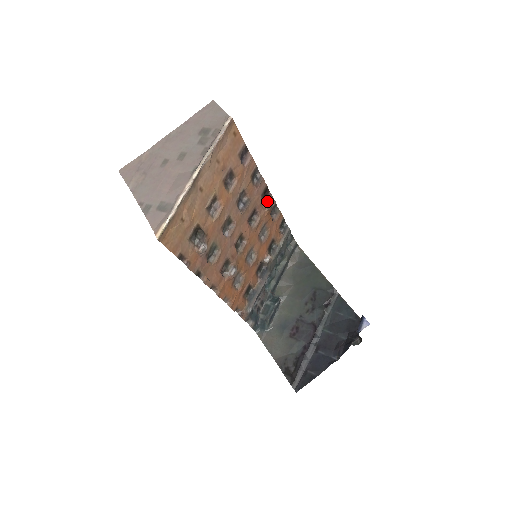
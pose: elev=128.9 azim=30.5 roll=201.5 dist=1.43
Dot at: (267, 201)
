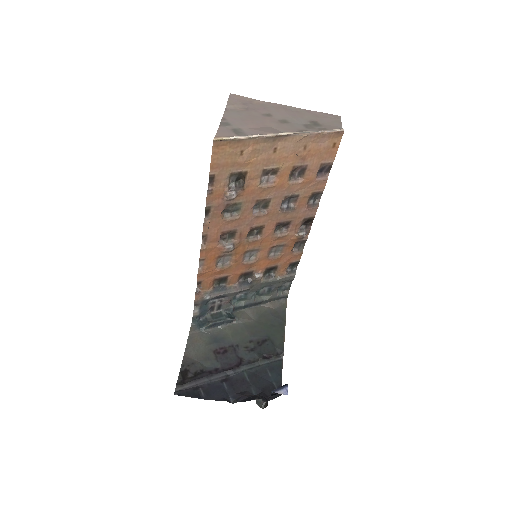
Dot at: (303, 230)
